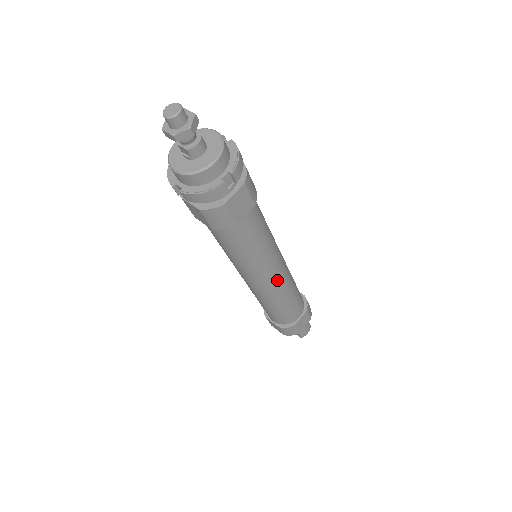
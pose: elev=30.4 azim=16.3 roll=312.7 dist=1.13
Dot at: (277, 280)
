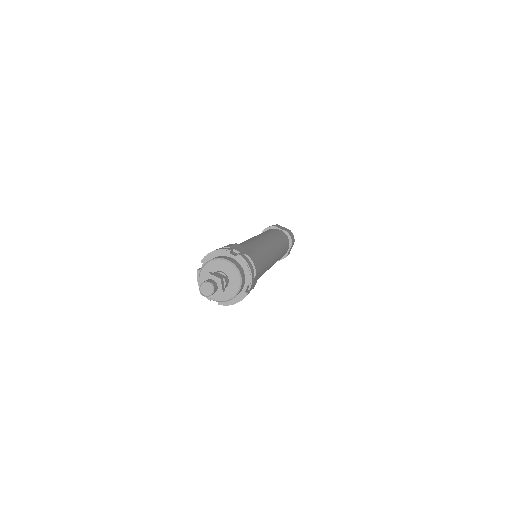
Dot at: (275, 262)
